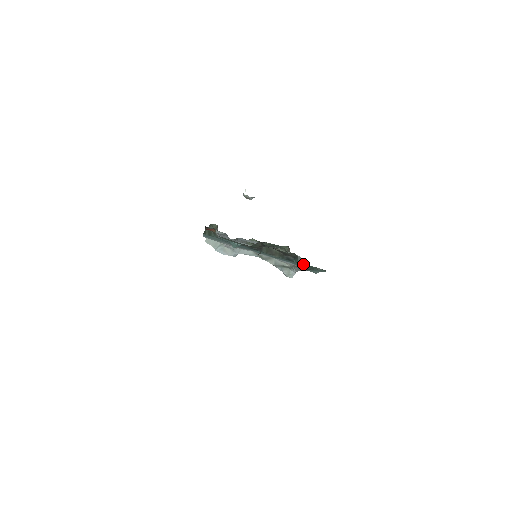
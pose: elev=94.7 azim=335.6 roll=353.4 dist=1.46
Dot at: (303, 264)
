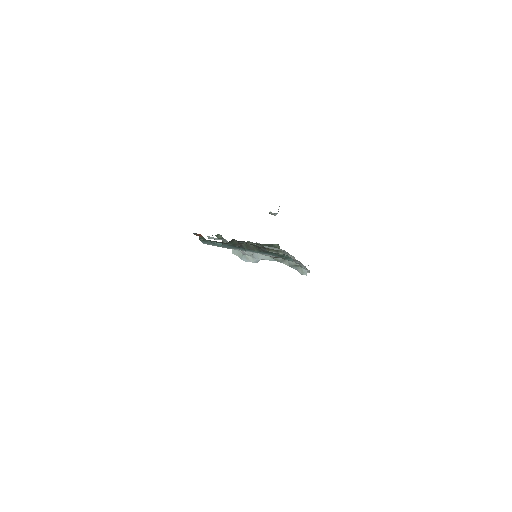
Dot at: (273, 253)
